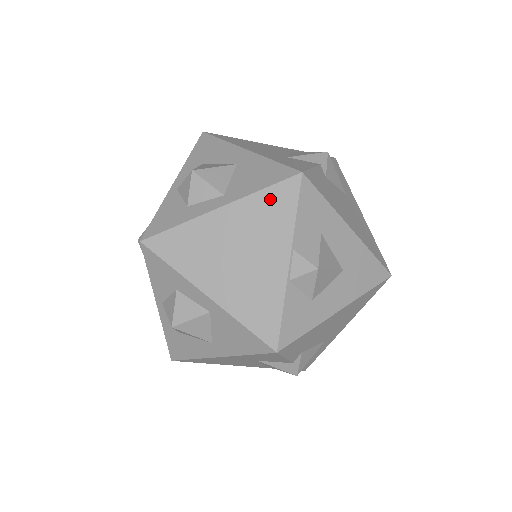
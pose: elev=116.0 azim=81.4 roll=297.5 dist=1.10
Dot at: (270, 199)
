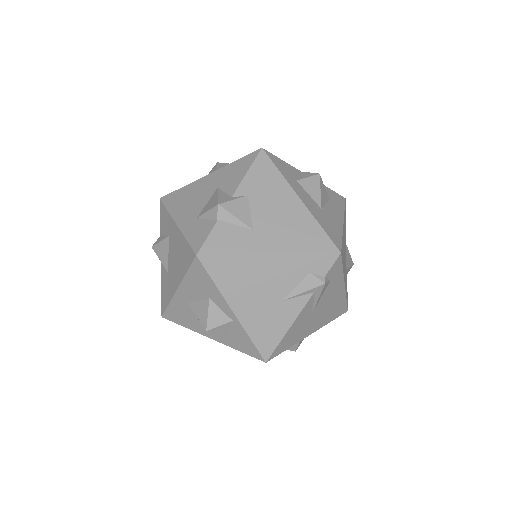
Dot at: occluded
